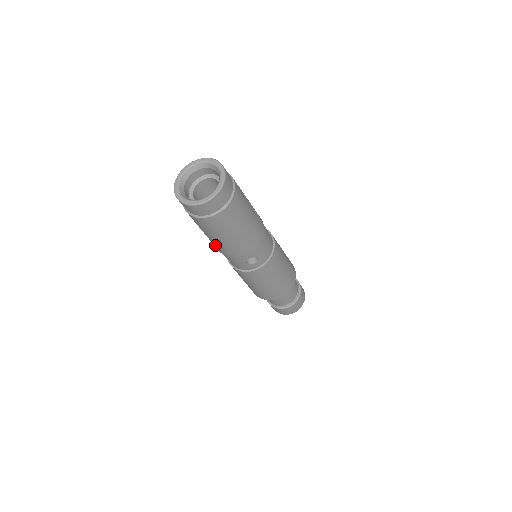
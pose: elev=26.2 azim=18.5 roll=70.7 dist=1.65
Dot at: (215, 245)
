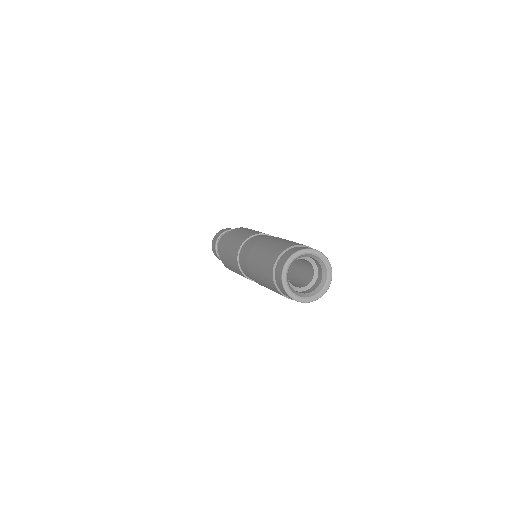
Dot at: occluded
